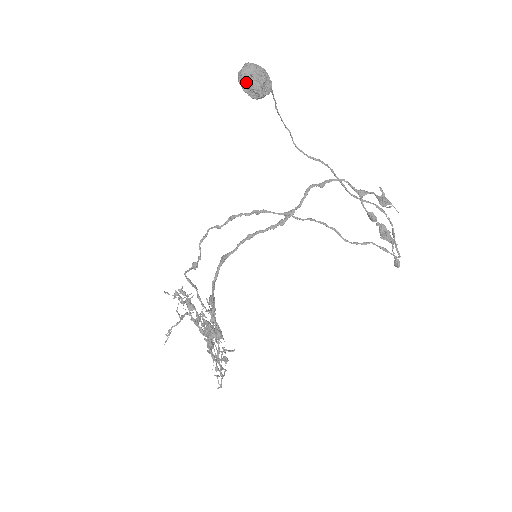
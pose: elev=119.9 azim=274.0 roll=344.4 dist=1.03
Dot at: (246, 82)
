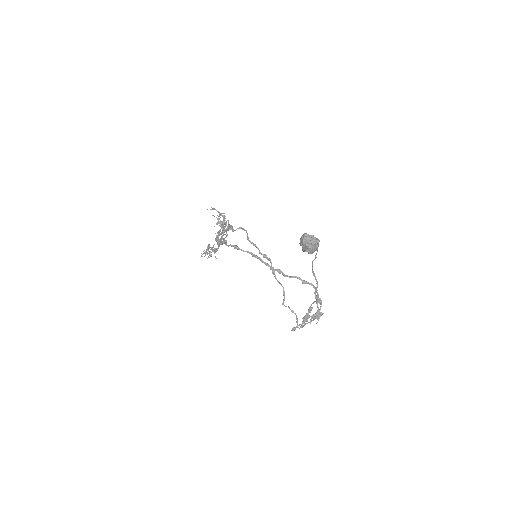
Dot at: (301, 242)
